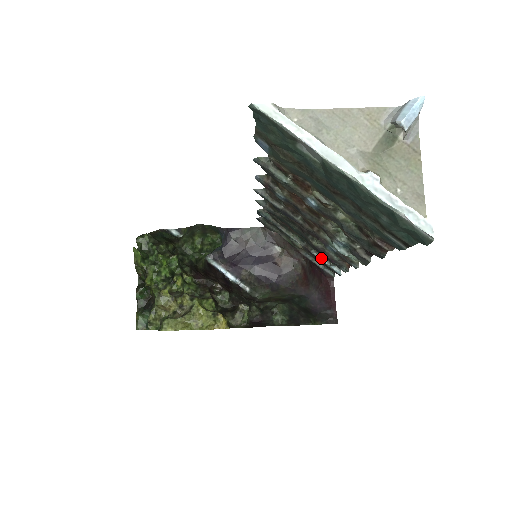
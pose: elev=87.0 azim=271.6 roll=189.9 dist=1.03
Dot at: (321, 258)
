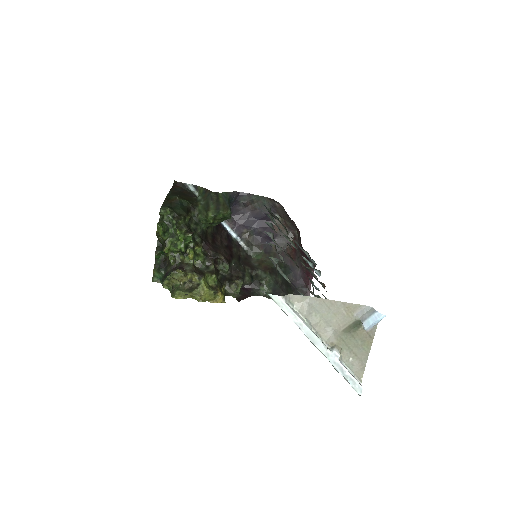
Dot at: (308, 262)
